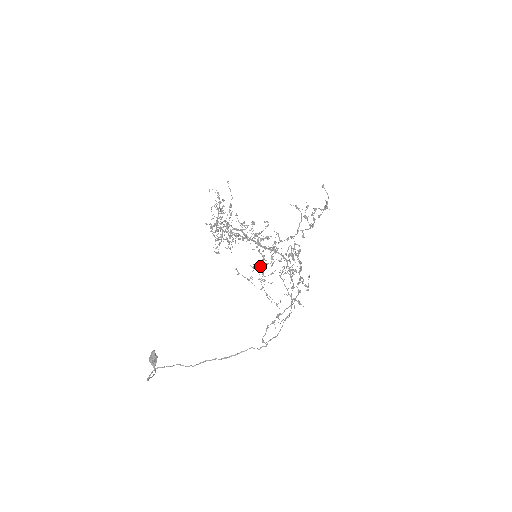
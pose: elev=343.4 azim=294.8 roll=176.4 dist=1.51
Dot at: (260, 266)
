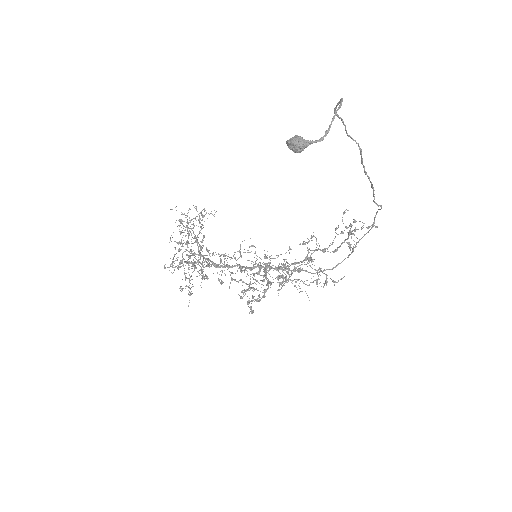
Dot at: (260, 275)
